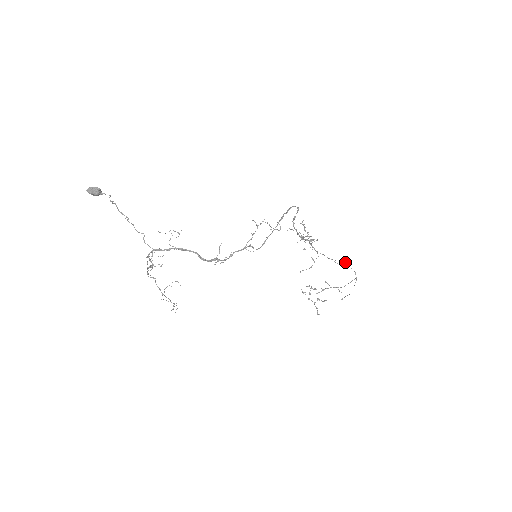
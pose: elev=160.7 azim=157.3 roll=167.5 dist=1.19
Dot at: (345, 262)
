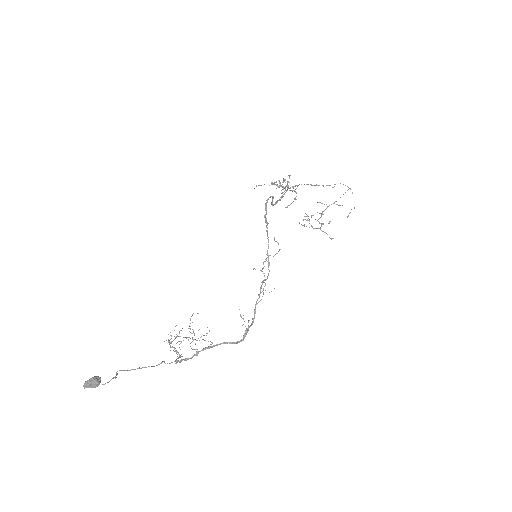
Dot at: occluded
